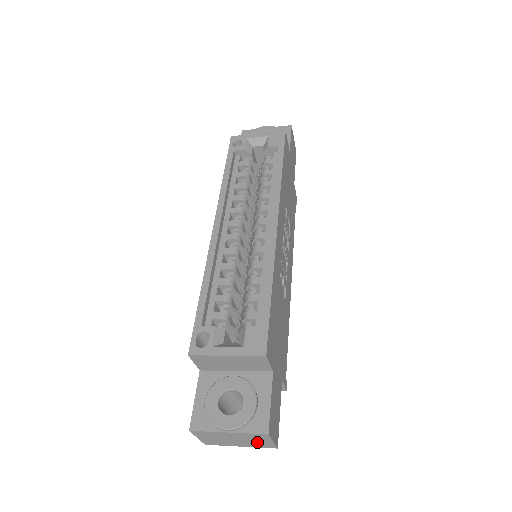
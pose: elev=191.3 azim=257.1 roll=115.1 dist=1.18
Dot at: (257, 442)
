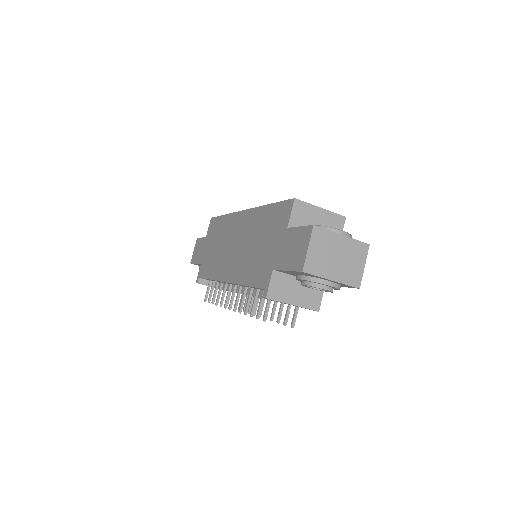
Dot at: (351, 267)
